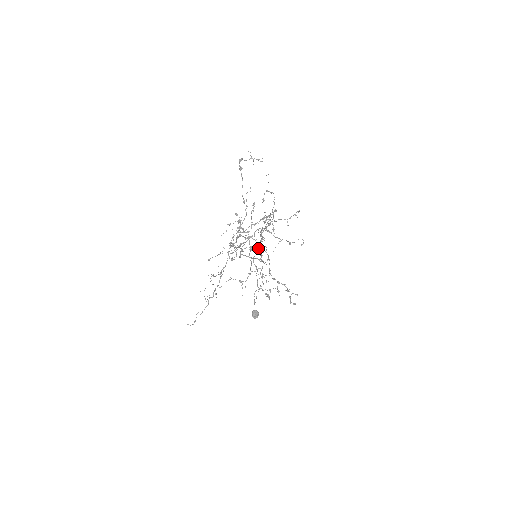
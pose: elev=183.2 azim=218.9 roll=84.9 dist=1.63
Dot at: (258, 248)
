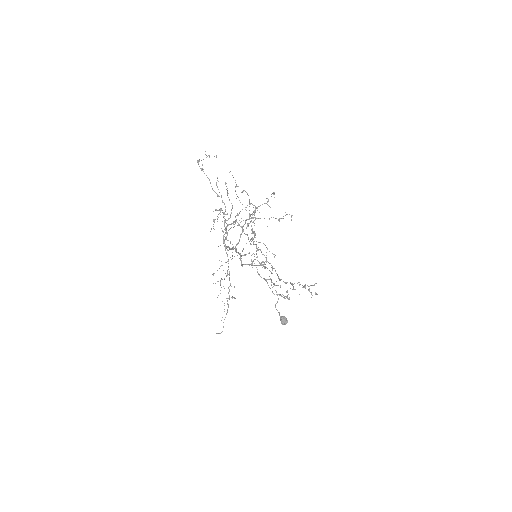
Dot at: (258, 261)
